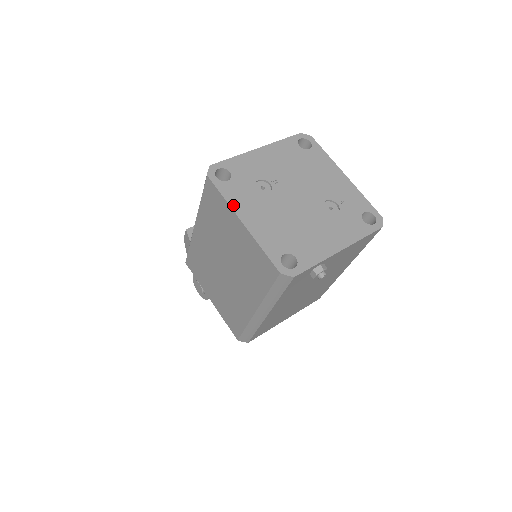
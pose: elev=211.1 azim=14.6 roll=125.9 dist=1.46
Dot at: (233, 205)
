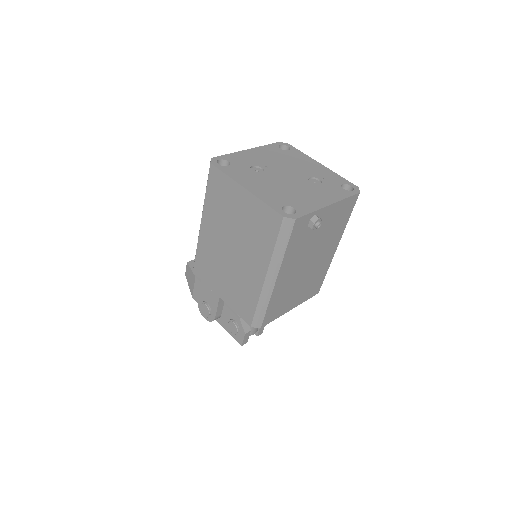
Dot at: (235, 179)
